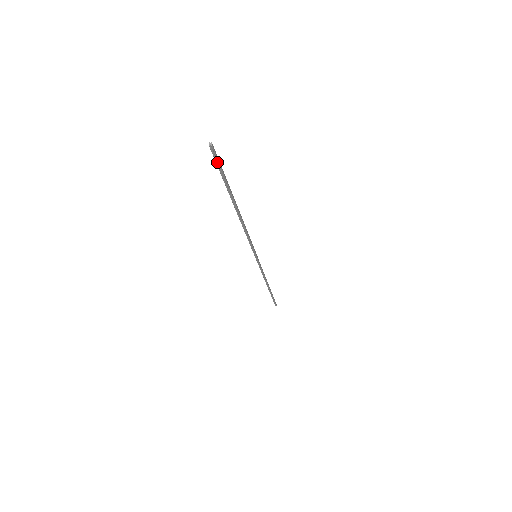
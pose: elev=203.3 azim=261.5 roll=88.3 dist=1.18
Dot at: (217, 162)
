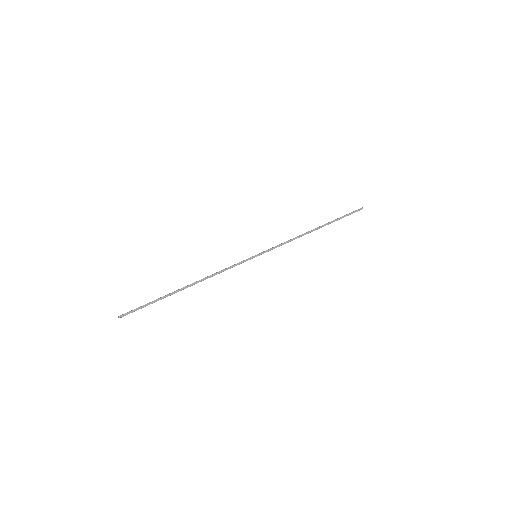
Dot at: (134, 311)
